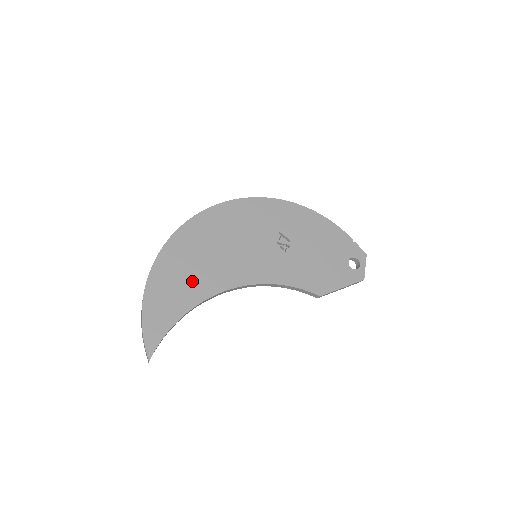
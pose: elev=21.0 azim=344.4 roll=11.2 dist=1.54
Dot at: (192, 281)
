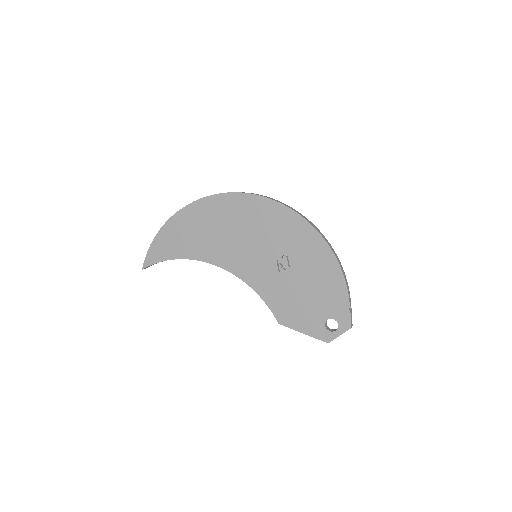
Dot at: (196, 241)
